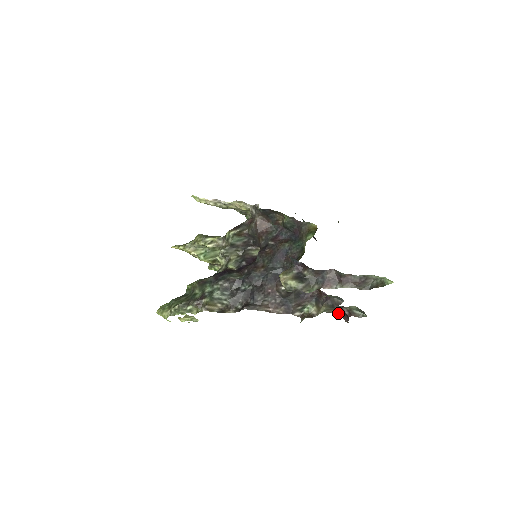
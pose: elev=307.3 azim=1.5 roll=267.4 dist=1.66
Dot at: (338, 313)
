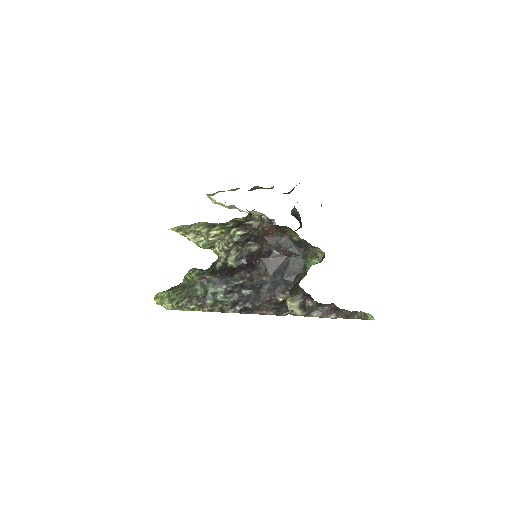
Dot at: occluded
